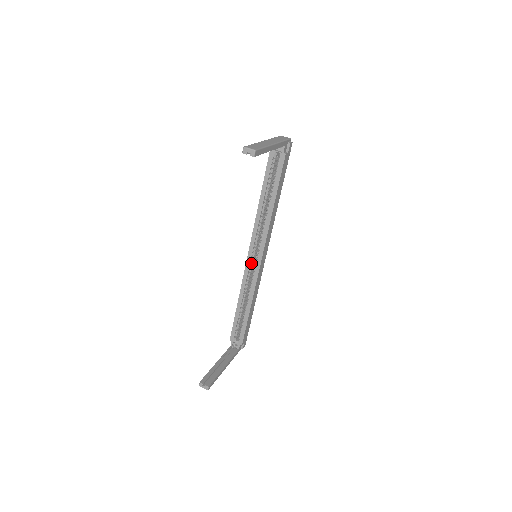
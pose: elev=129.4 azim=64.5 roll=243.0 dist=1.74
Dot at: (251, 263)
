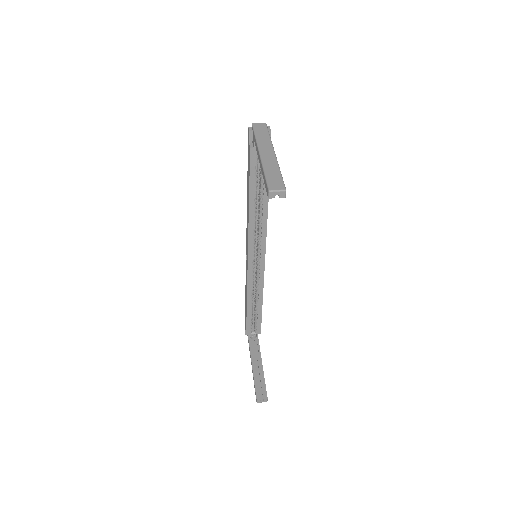
Dot at: (253, 265)
